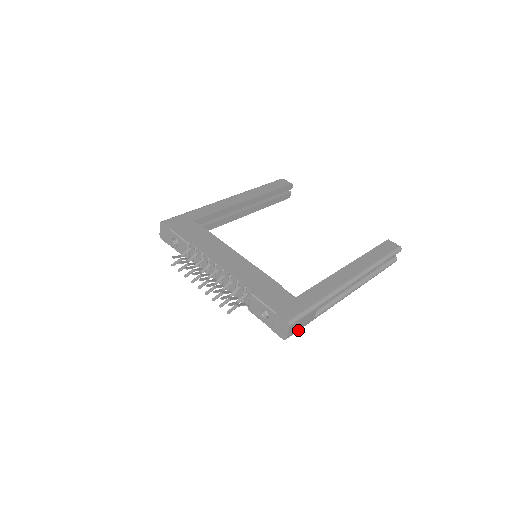
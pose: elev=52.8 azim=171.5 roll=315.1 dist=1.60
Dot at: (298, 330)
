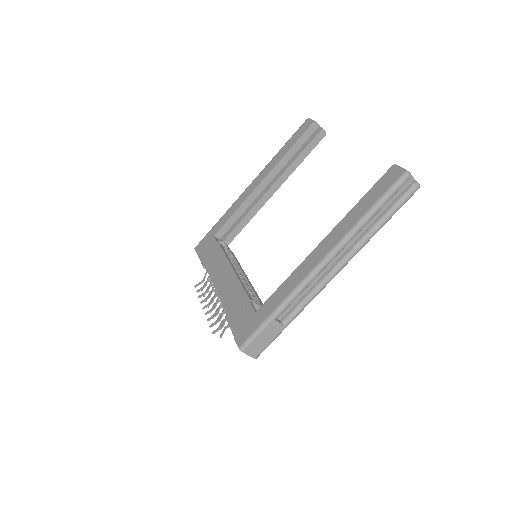
Dot at: (268, 345)
